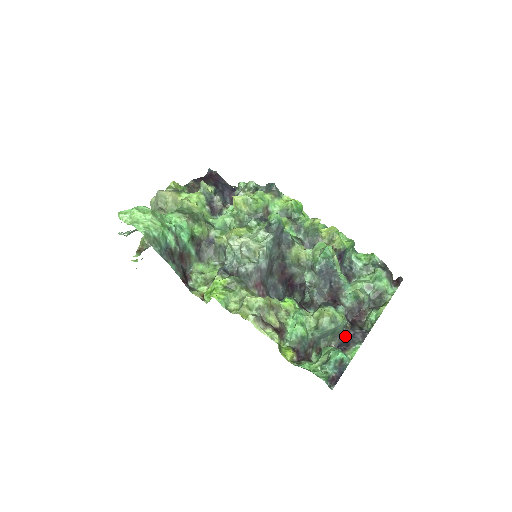
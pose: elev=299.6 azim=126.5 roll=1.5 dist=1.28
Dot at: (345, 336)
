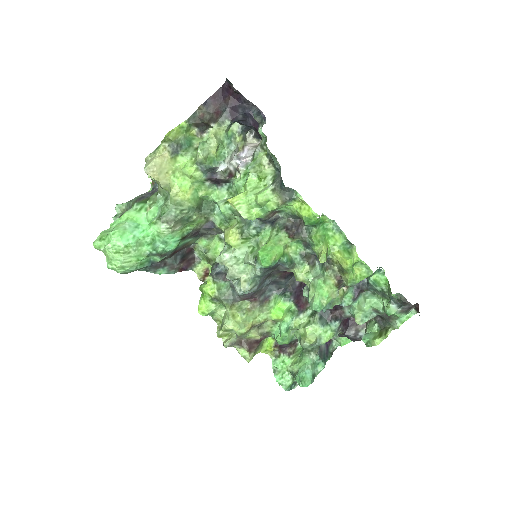
Dot at: occluded
